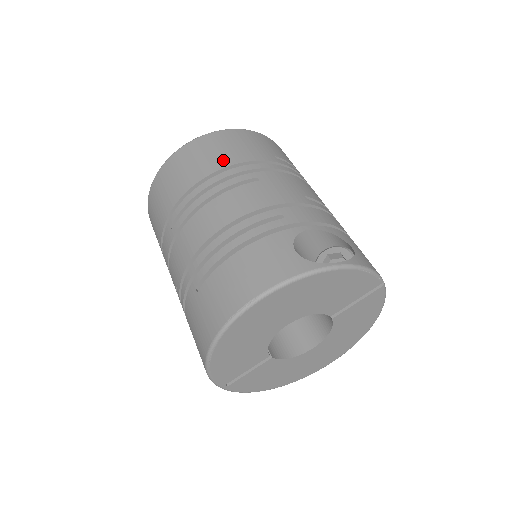
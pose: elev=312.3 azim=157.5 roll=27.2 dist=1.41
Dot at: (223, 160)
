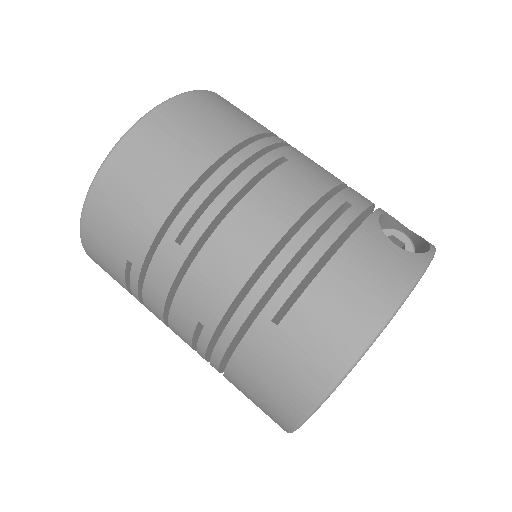
Dot at: (225, 135)
